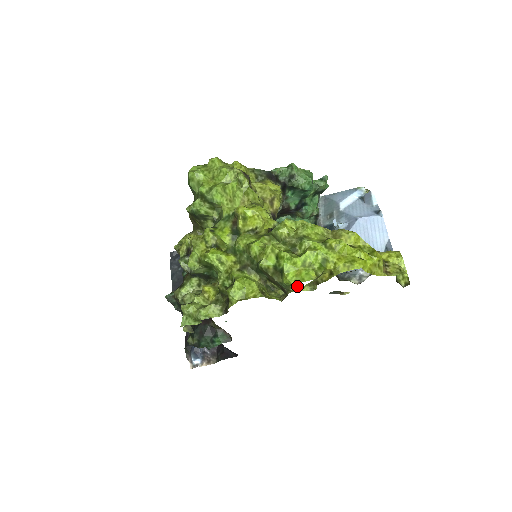
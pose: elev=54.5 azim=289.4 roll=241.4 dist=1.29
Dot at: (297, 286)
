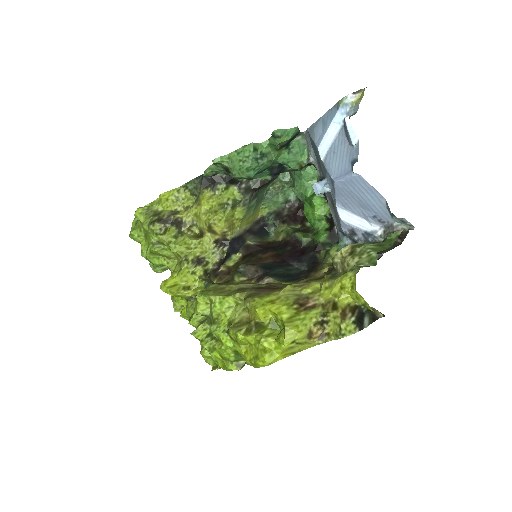
Dot at: occluded
